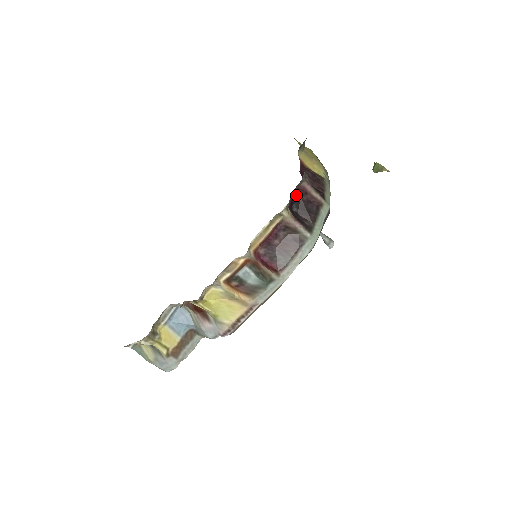
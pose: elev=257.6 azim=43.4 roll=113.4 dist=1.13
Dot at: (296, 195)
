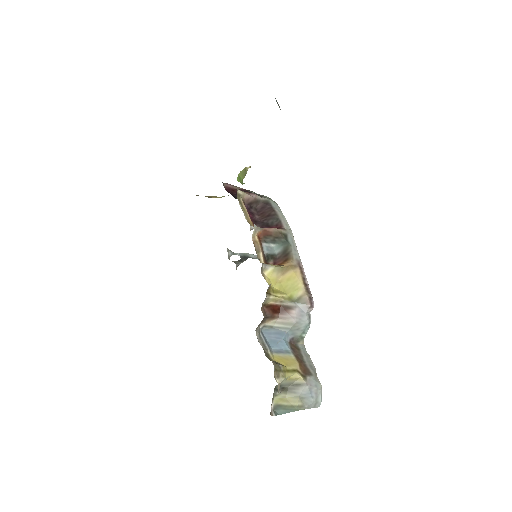
Dot at: occluded
